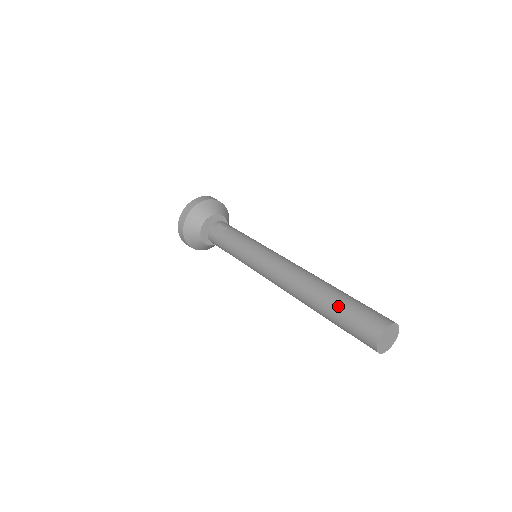
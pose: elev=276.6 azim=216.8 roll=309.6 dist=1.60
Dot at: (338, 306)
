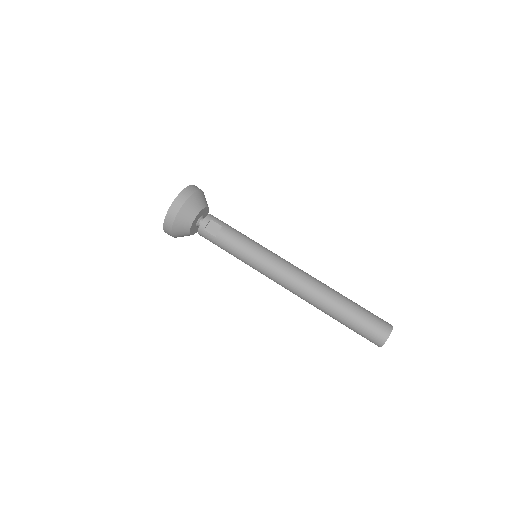
Dot at: (351, 314)
